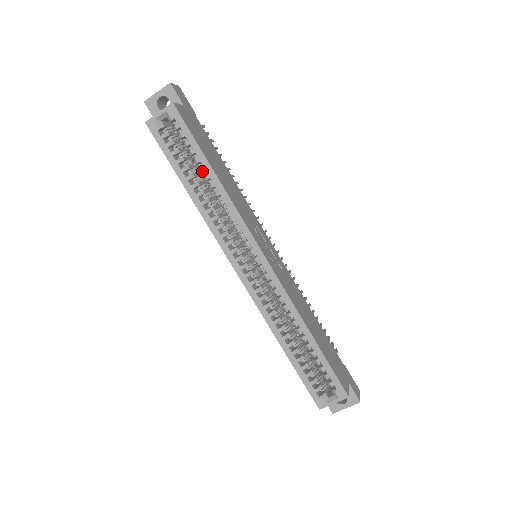
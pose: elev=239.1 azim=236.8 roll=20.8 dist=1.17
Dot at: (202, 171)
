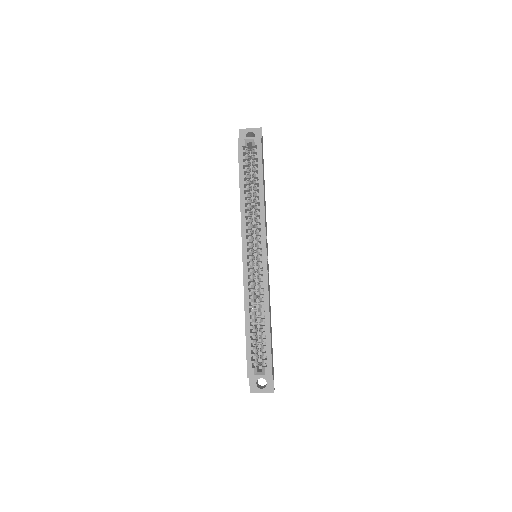
Dot at: (256, 183)
